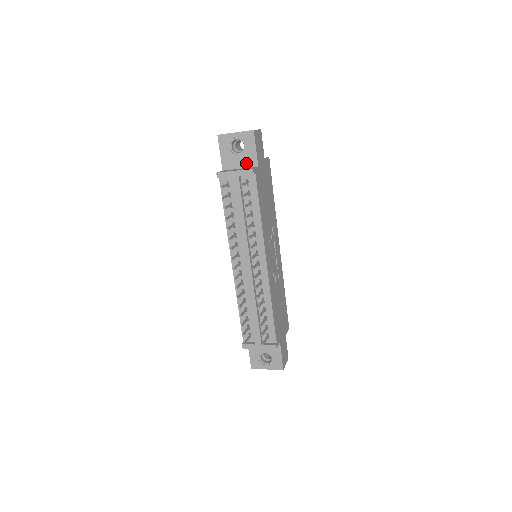
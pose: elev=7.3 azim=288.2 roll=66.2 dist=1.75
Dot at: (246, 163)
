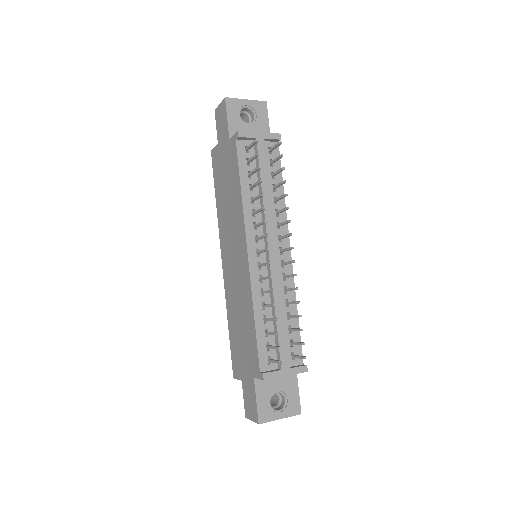
Dot at: occluded
